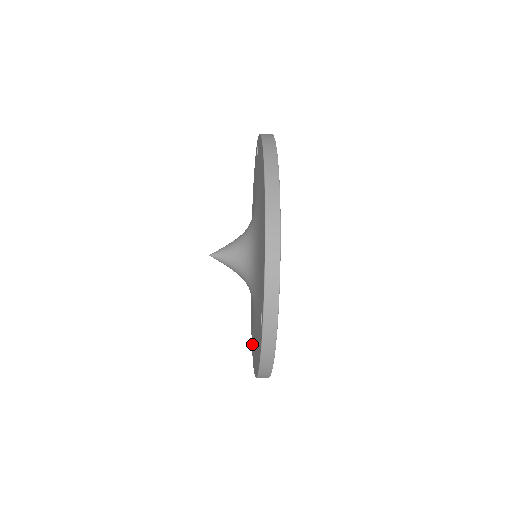
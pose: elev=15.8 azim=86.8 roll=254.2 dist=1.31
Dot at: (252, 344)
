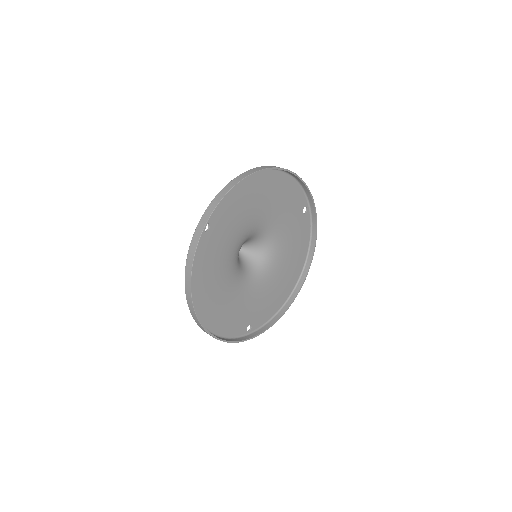
Dot at: (304, 248)
